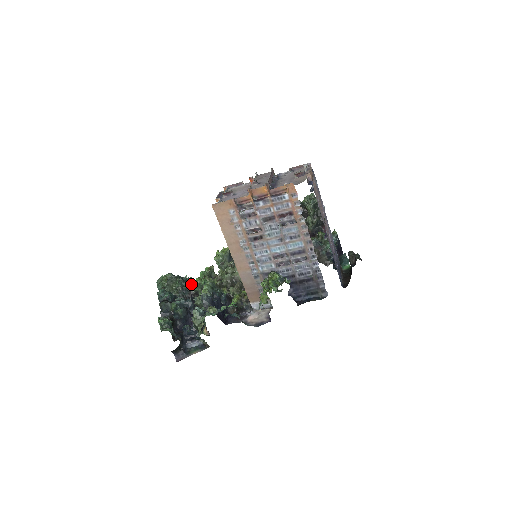
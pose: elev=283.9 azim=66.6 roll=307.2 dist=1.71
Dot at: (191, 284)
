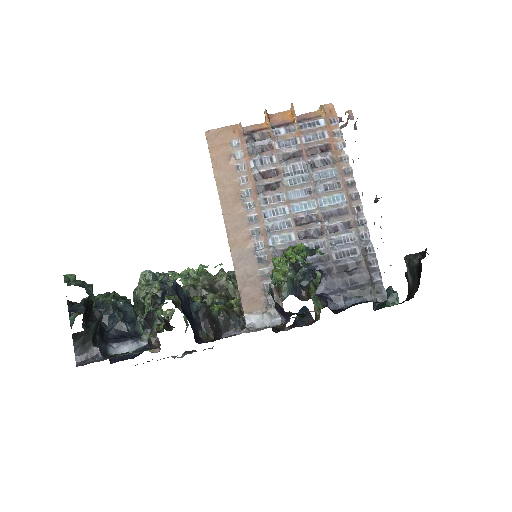
Dot at: occluded
